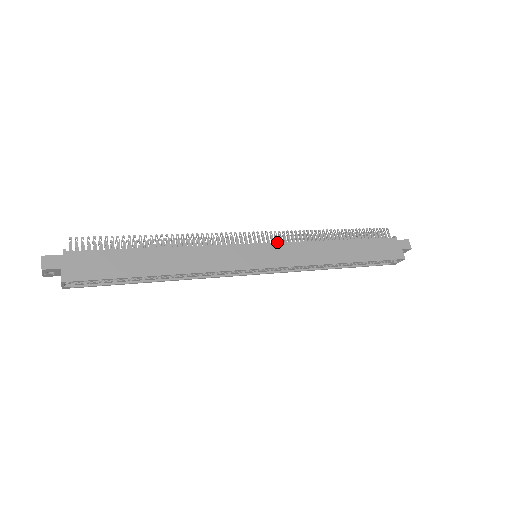
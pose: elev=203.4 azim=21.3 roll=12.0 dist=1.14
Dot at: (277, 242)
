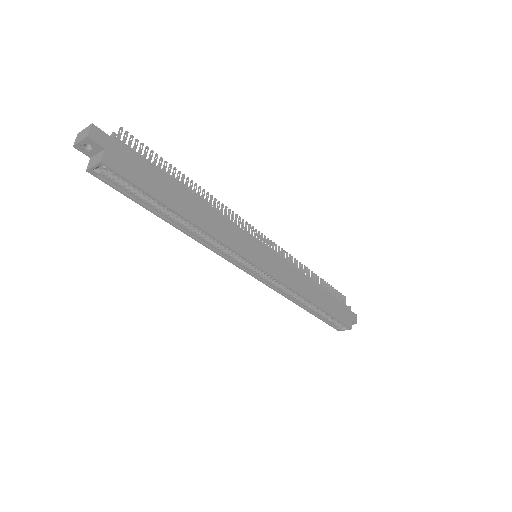
Dot at: occluded
